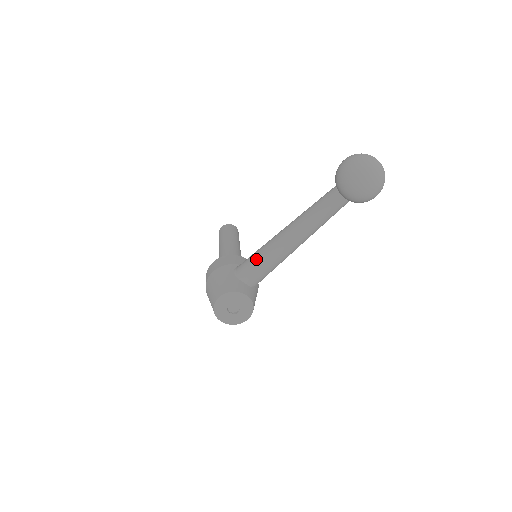
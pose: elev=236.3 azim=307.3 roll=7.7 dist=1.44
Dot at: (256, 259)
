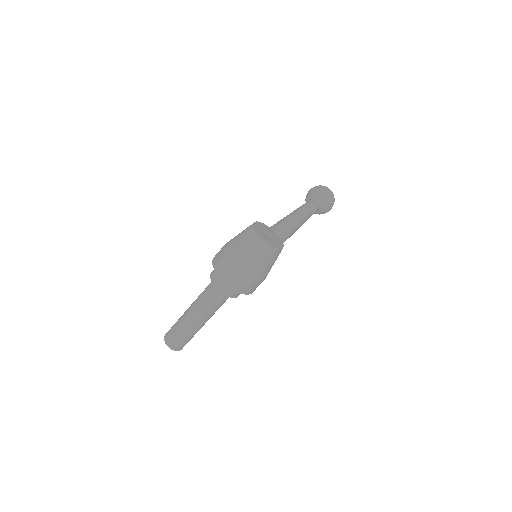
Dot at: (270, 227)
